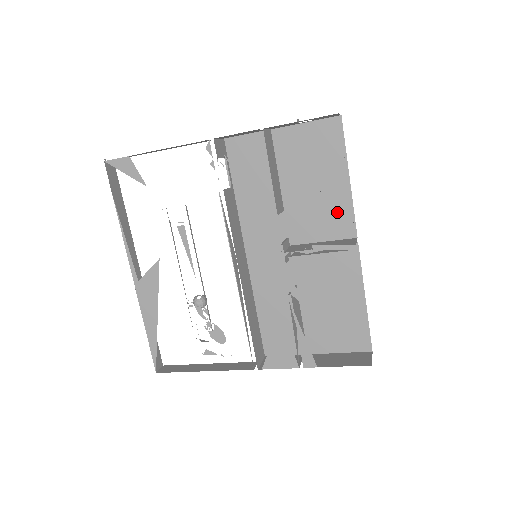
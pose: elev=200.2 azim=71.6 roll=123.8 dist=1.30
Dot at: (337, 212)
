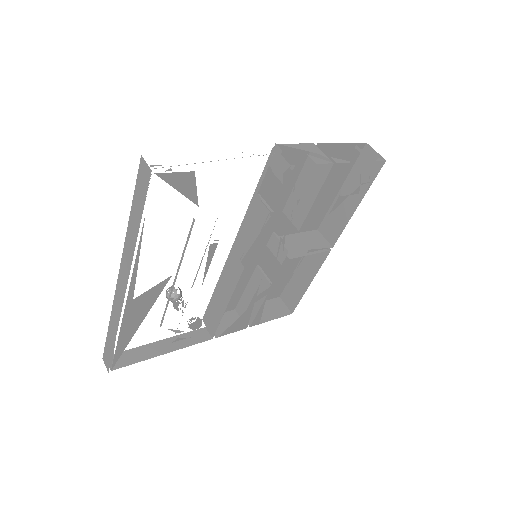
Dot at: (317, 213)
